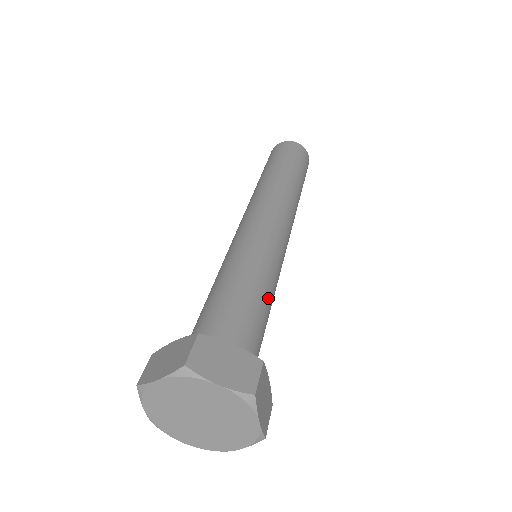
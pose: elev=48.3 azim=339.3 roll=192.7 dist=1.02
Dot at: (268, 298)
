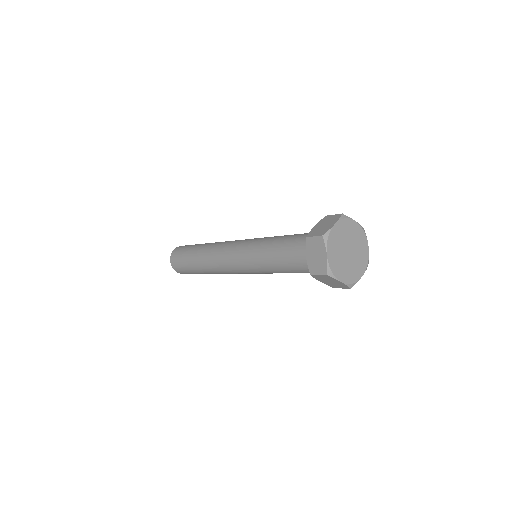
Dot at: occluded
